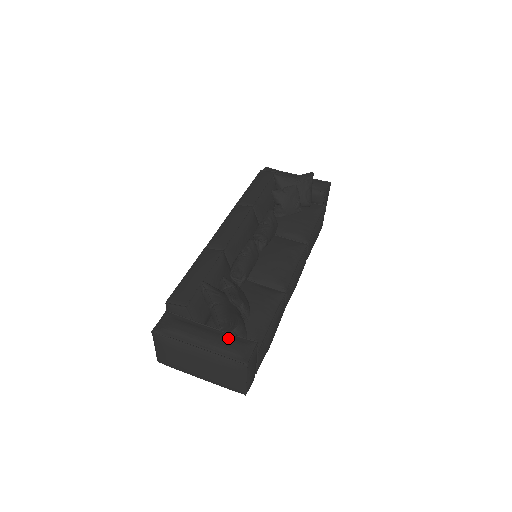
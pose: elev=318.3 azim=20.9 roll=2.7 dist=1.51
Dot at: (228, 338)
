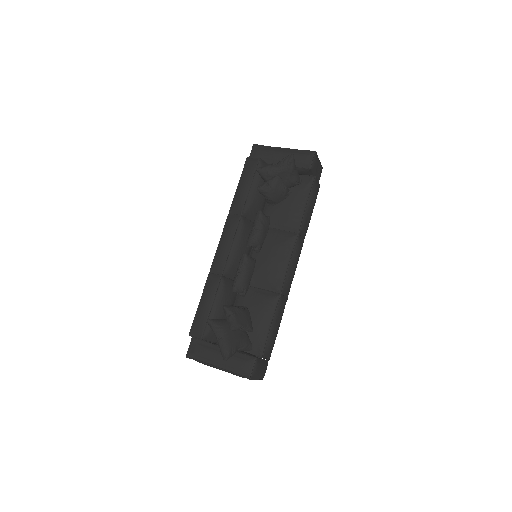
Dot at: (235, 357)
